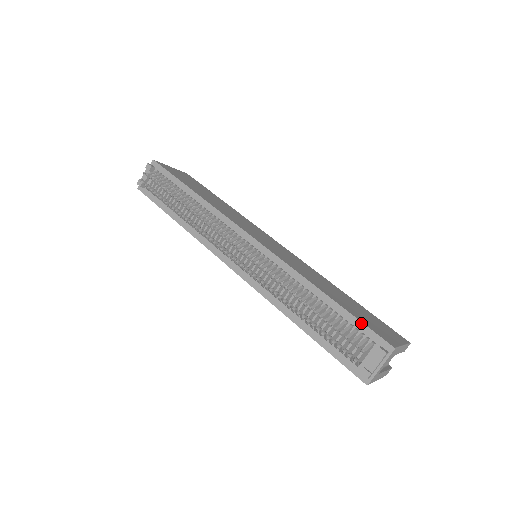
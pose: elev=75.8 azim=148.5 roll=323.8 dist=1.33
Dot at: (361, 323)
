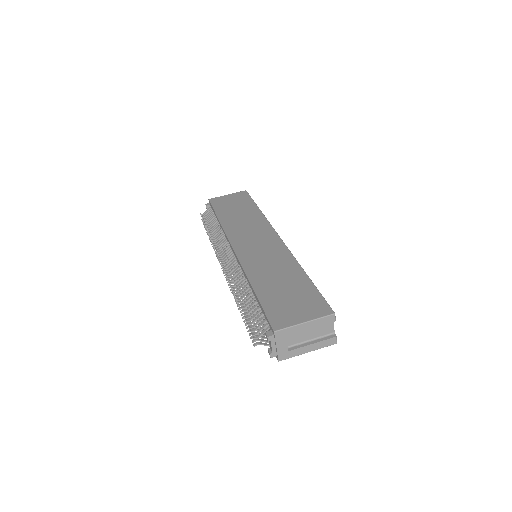
Dot at: (263, 311)
